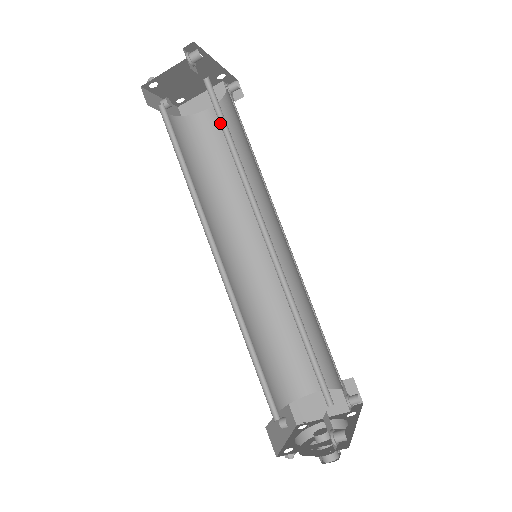
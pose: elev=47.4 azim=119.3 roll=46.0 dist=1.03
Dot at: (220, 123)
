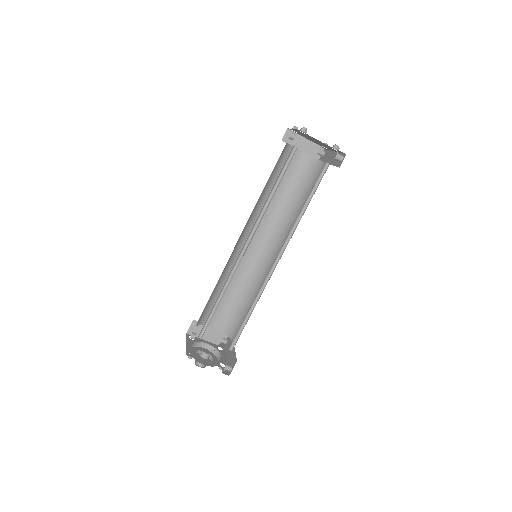
Dot at: (311, 191)
